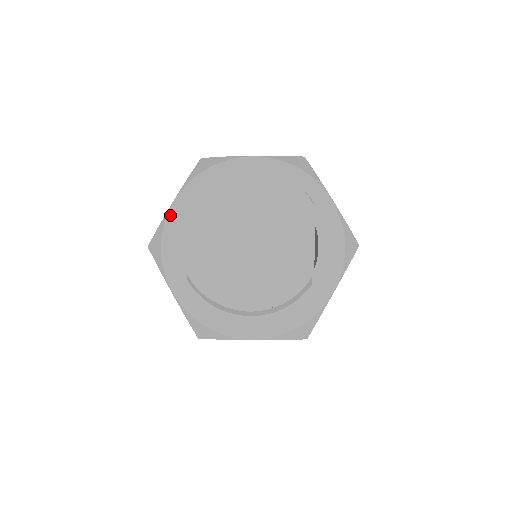
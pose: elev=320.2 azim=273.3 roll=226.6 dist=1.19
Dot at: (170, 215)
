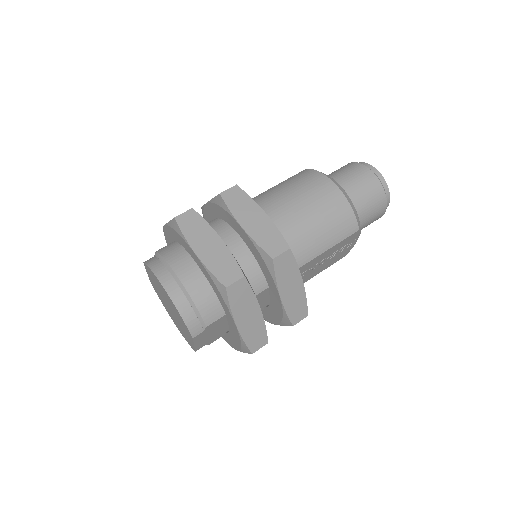
Dot at: (165, 230)
